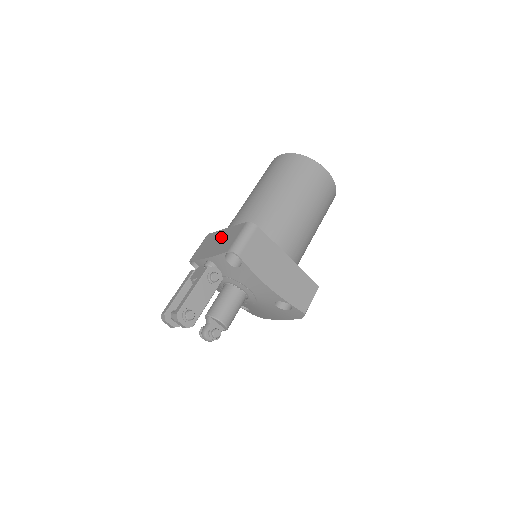
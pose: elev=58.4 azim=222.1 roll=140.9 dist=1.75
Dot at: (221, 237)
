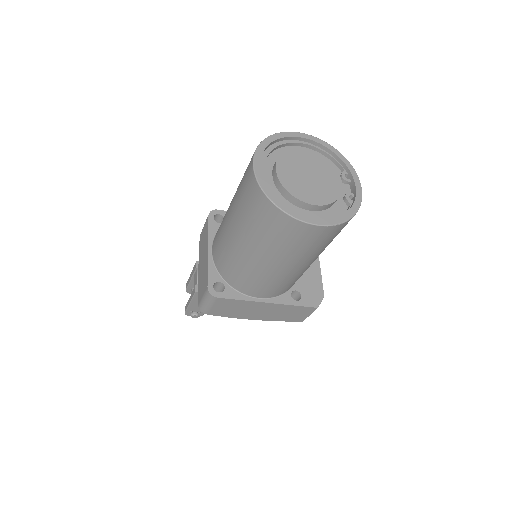
Dot at: (204, 260)
